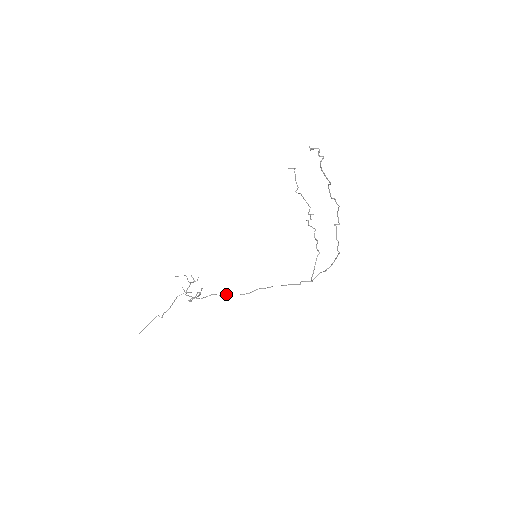
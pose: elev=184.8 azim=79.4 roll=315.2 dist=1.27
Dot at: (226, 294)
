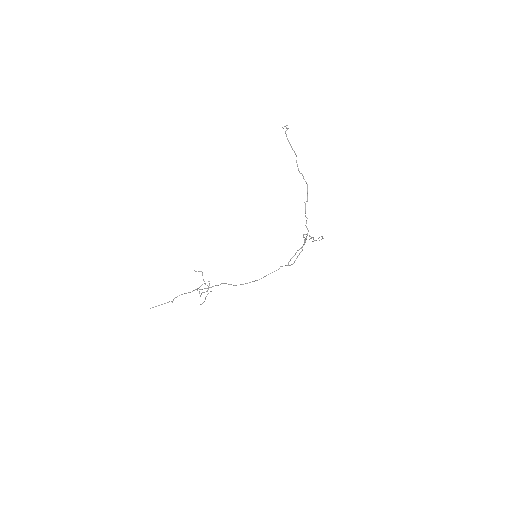
Dot at: (224, 283)
